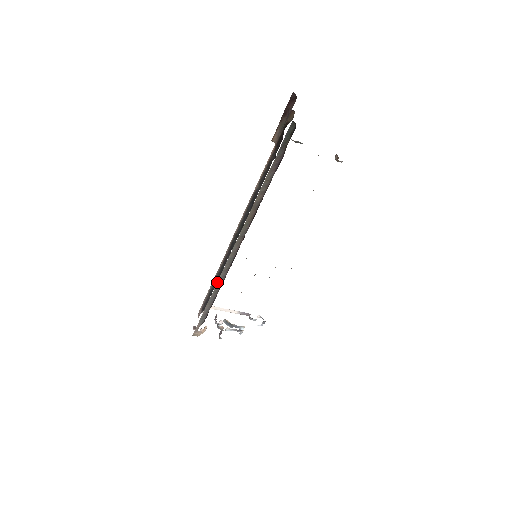
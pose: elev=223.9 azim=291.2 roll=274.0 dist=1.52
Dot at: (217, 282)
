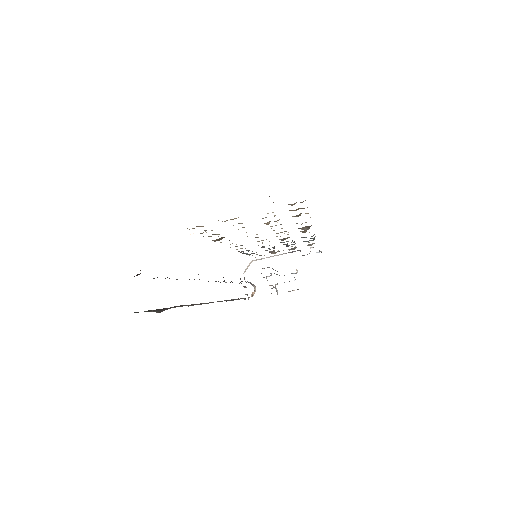
Dot at: occluded
